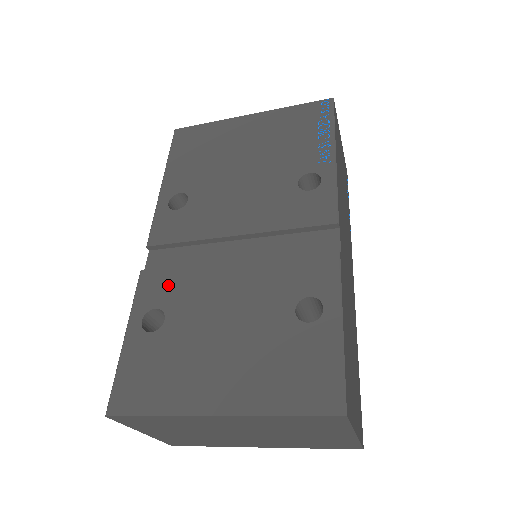
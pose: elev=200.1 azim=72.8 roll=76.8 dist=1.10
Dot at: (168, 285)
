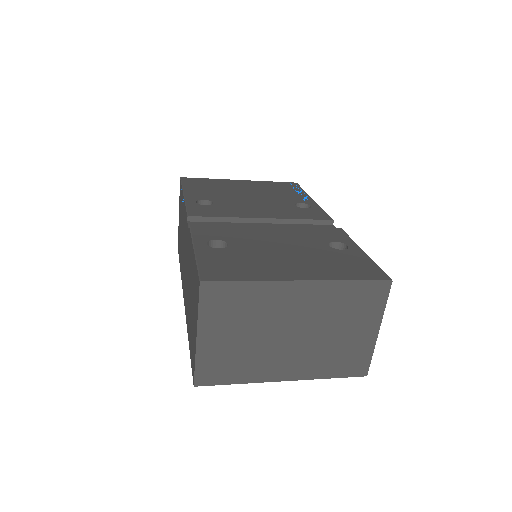
Dot at: (220, 231)
